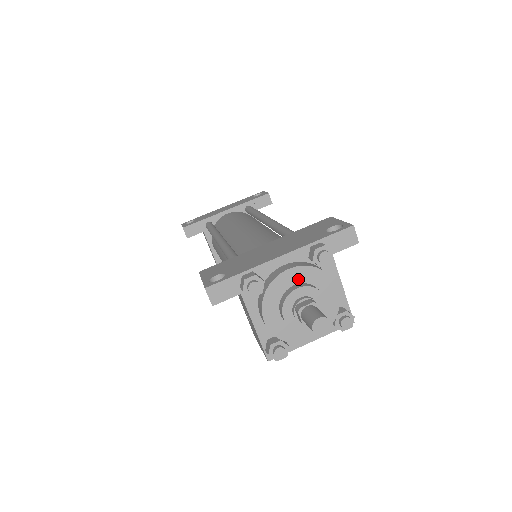
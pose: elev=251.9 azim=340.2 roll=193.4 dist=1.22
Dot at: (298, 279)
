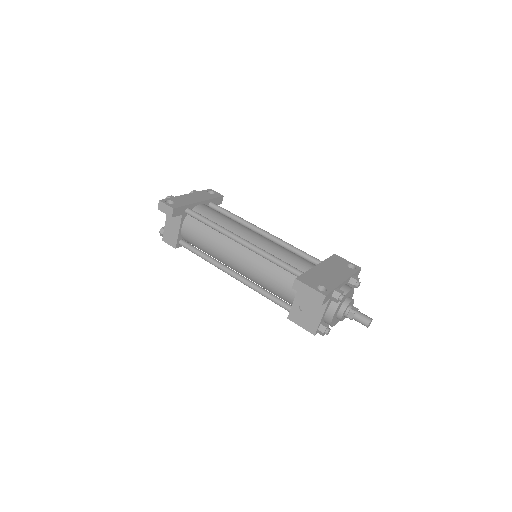
Dot at: (349, 295)
